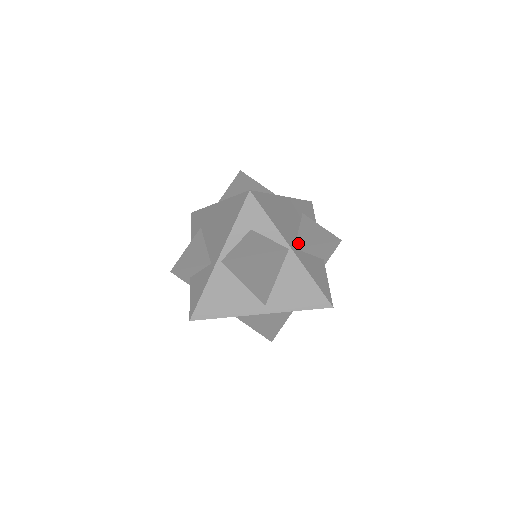
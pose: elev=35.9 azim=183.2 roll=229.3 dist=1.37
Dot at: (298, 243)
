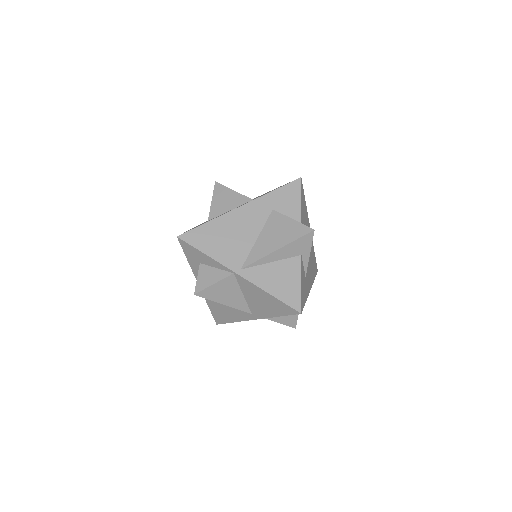
Dot at: (248, 260)
